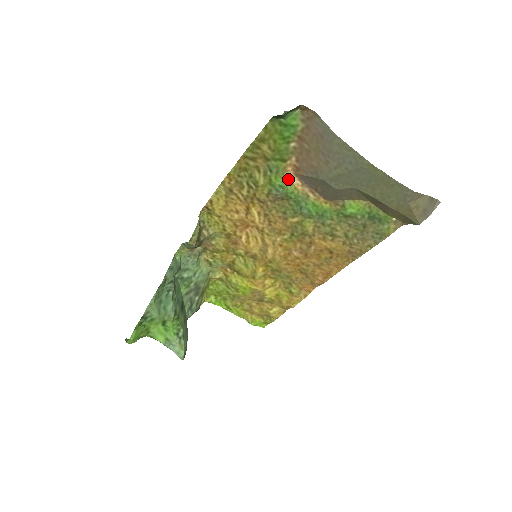
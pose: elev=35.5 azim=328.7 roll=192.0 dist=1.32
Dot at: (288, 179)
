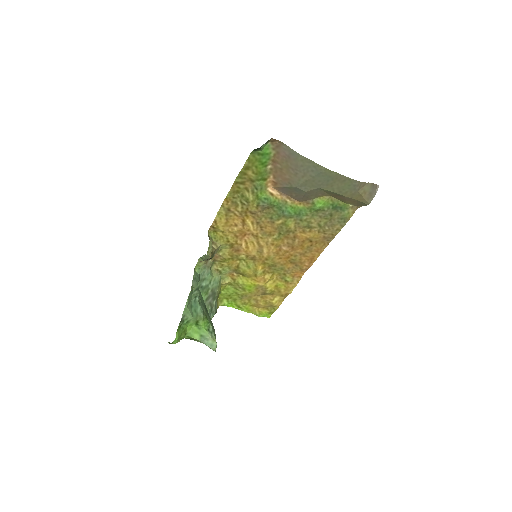
Dot at: (270, 192)
